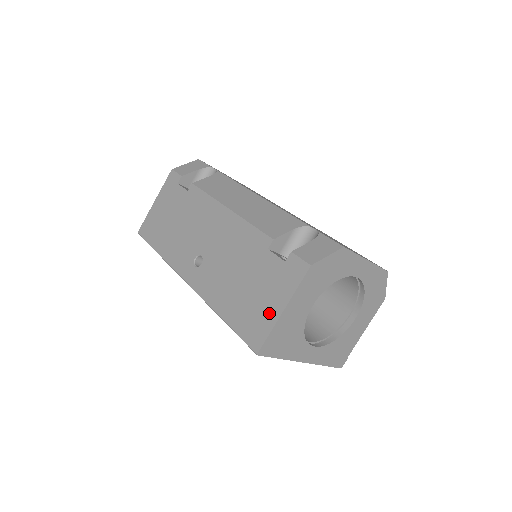
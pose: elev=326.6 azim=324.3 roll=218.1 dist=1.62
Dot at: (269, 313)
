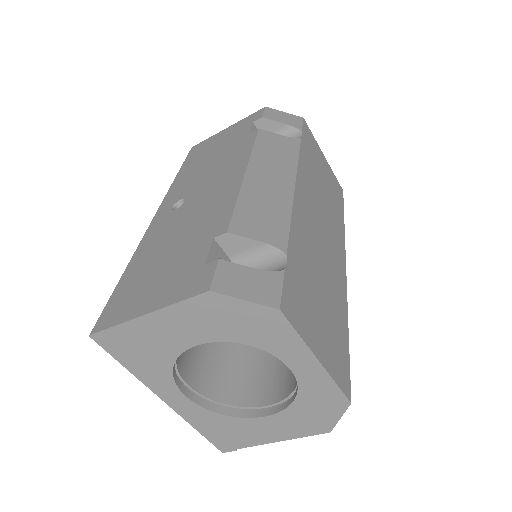
Dot at: (138, 304)
